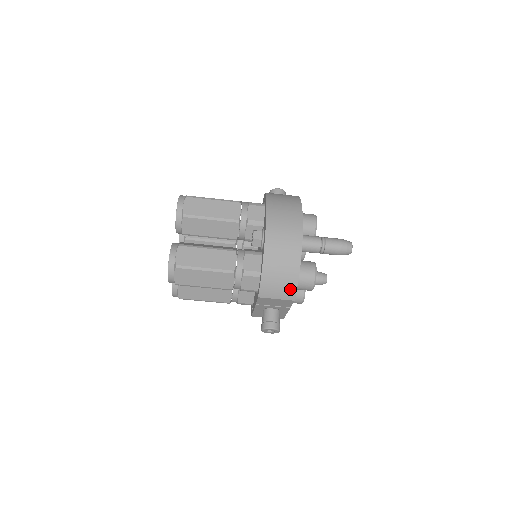
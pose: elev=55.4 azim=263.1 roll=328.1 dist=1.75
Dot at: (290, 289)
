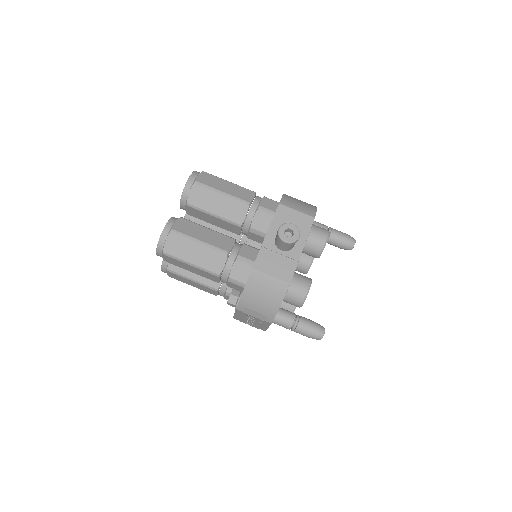
Dot at: (310, 209)
